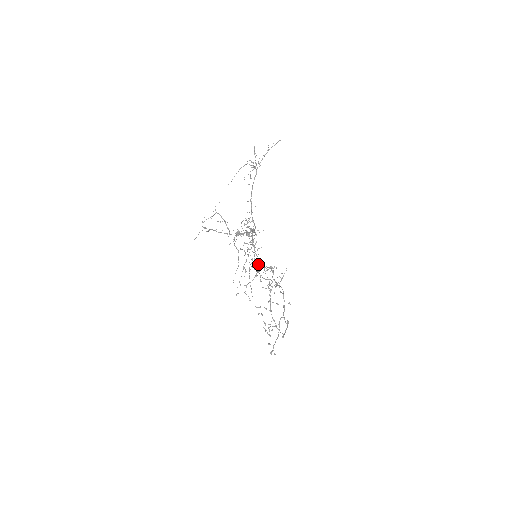
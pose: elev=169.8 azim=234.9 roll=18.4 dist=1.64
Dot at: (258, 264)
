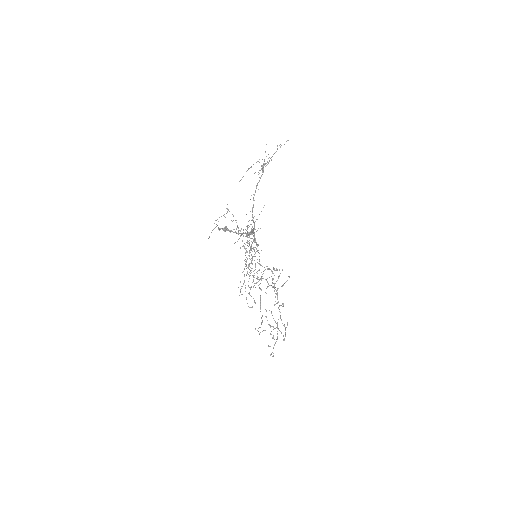
Dot at: (252, 263)
